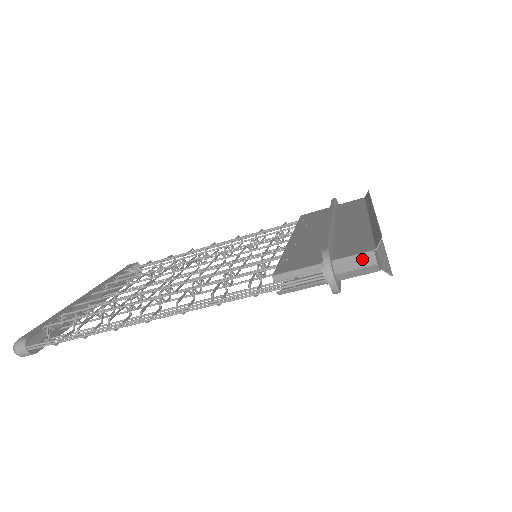
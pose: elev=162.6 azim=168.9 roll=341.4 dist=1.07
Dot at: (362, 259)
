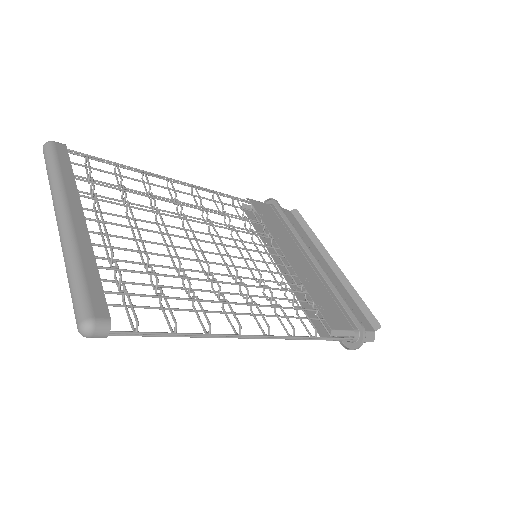
Dot at: (370, 336)
